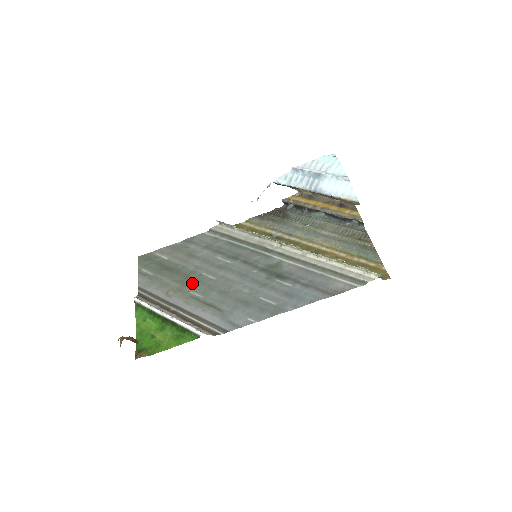
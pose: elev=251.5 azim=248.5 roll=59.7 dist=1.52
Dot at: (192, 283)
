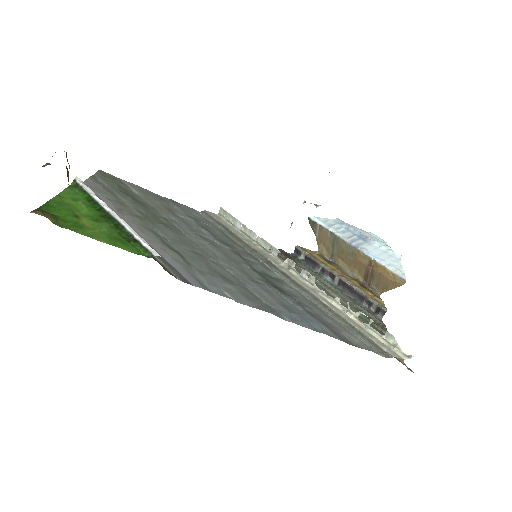
Dot at: (160, 224)
